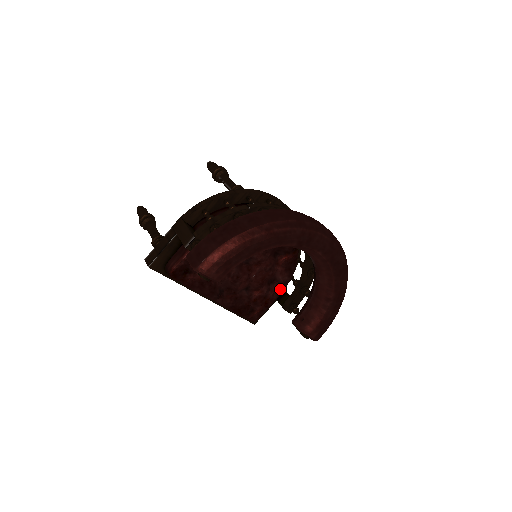
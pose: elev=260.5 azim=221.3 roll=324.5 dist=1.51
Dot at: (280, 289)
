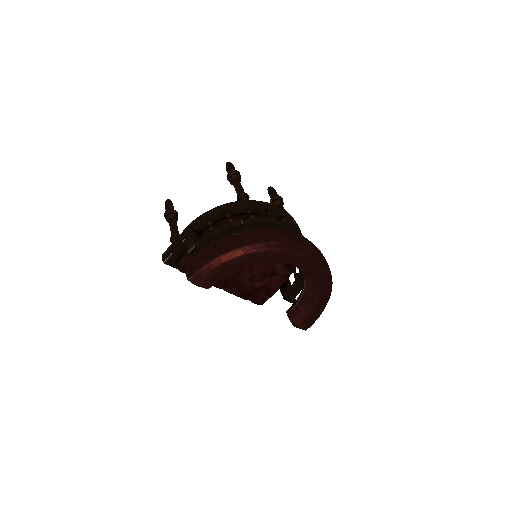
Dot at: (281, 281)
